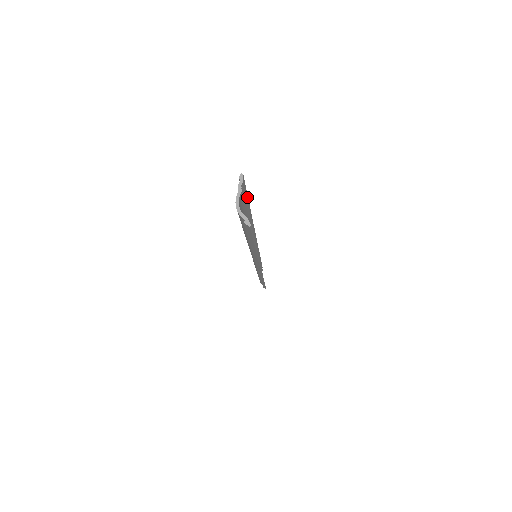
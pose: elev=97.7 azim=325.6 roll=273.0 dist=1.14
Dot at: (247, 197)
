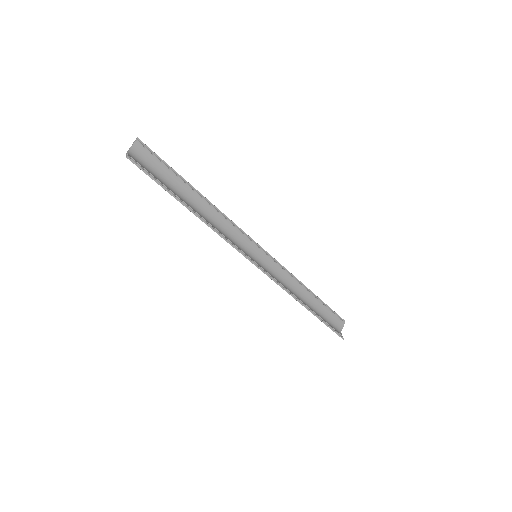
Dot at: (168, 165)
